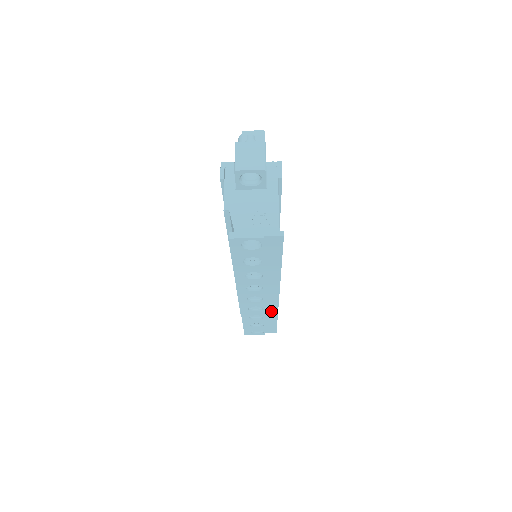
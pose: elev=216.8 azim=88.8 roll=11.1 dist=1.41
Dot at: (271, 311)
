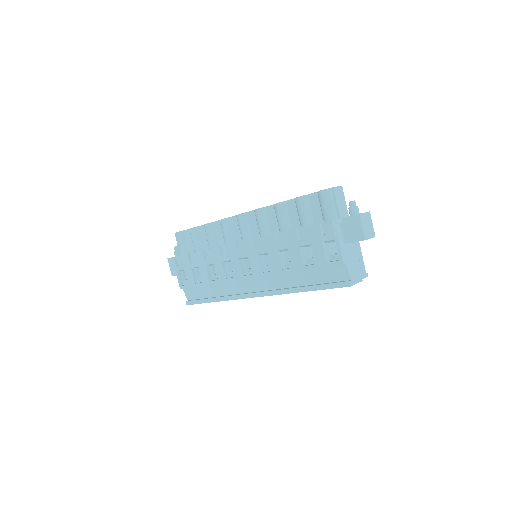
Dot at: occluded
